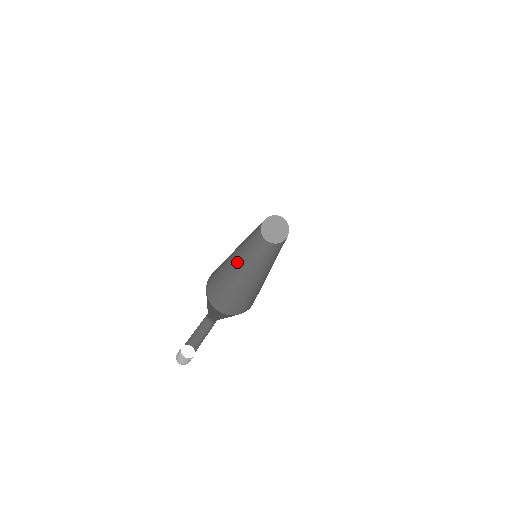
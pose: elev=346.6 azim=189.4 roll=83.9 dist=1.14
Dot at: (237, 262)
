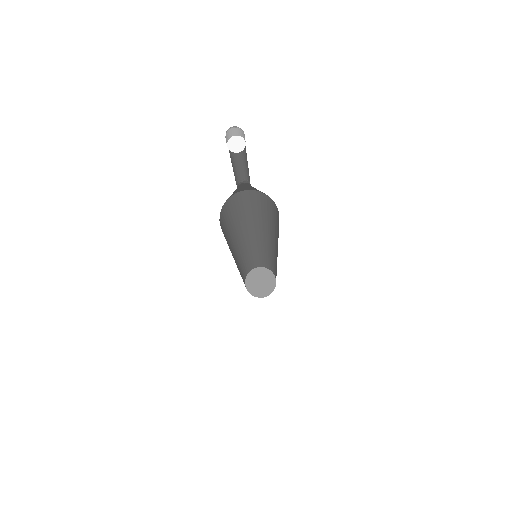
Dot at: (235, 248)
